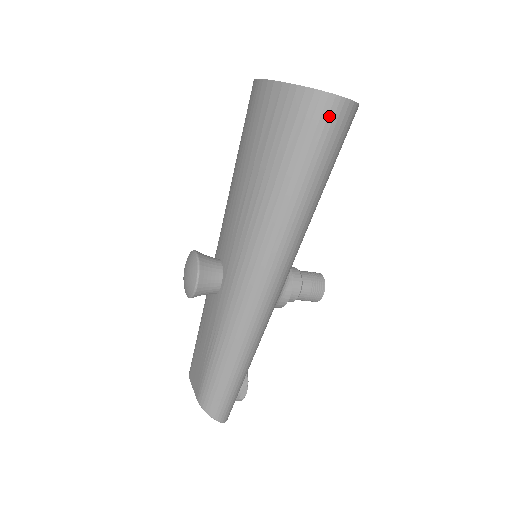
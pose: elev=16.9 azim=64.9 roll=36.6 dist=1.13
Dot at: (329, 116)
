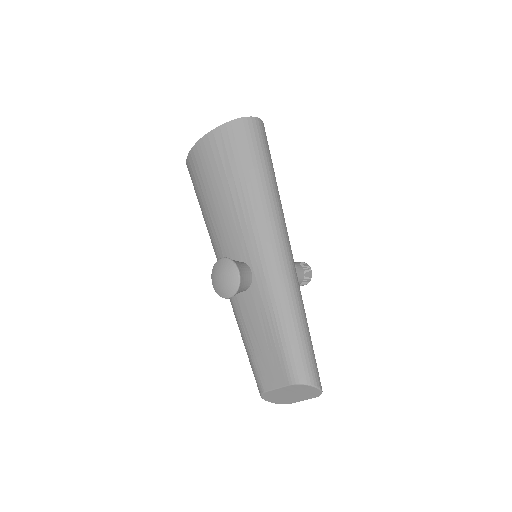
Dot at: (258, 129)
